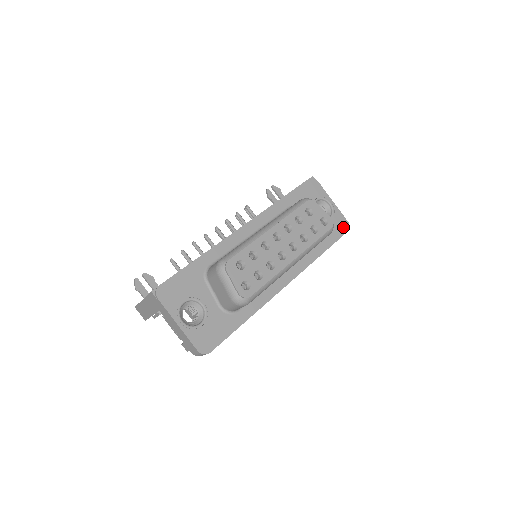
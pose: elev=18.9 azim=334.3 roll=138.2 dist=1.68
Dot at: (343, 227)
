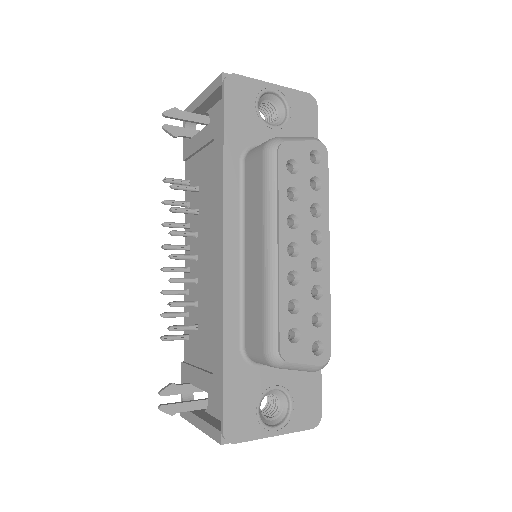
Dot at: (309, 108)
